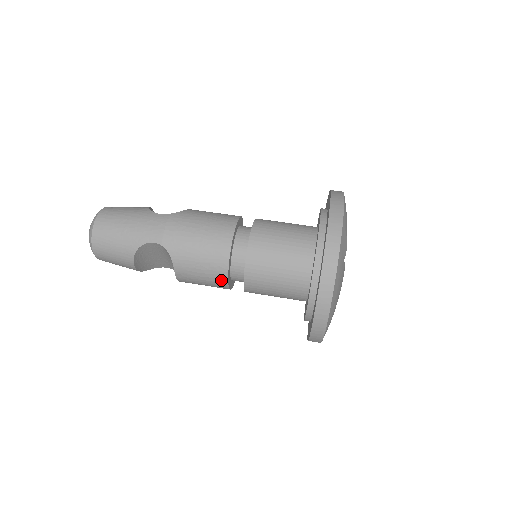
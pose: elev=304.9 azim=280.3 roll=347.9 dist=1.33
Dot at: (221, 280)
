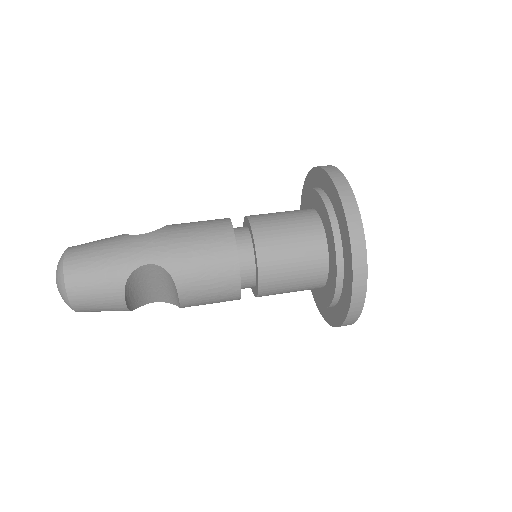
Dot at: (233, 287)
